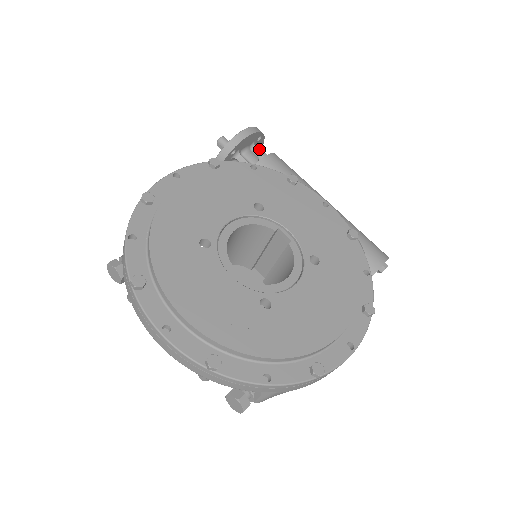
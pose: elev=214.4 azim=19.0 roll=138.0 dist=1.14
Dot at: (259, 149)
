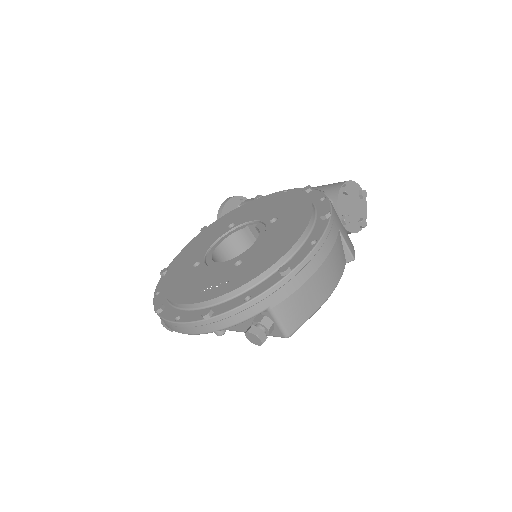
Dot at: occluded
